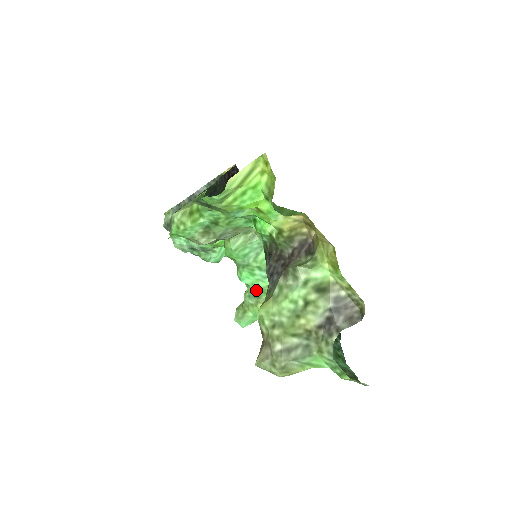
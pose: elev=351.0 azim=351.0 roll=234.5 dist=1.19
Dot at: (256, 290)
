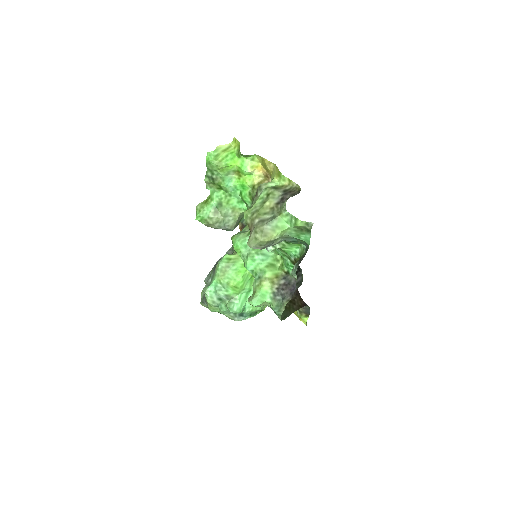
Dot at: (258, 272)
